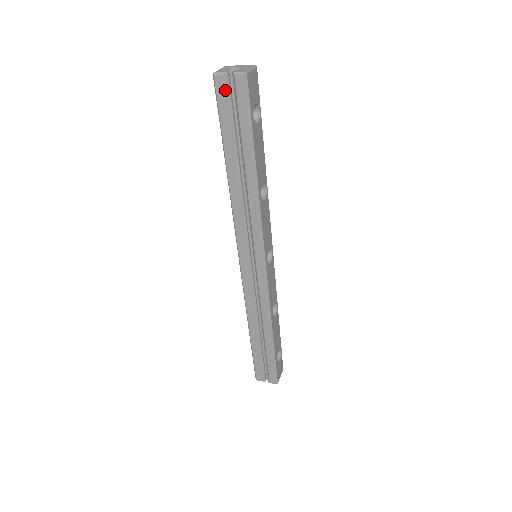
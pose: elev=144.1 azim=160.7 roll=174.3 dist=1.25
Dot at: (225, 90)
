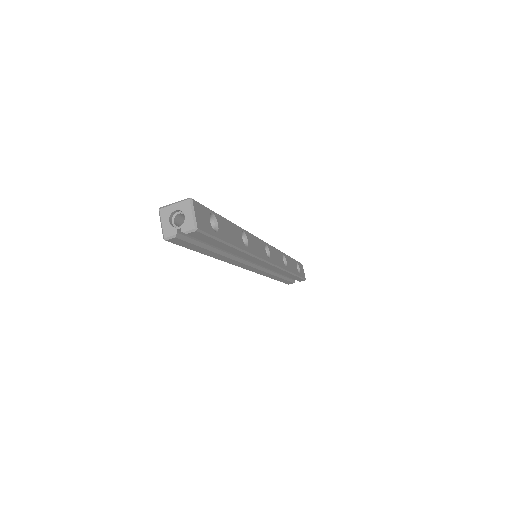
Dot at: (182, 240)
